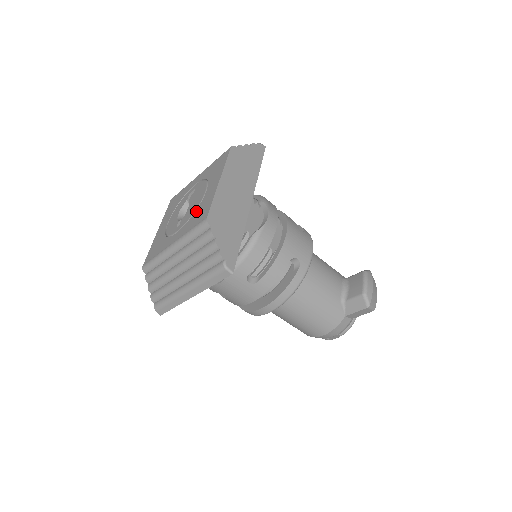
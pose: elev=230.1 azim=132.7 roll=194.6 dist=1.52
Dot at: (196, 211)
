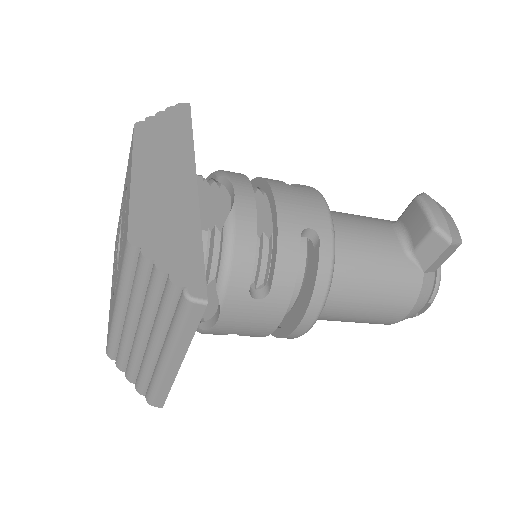
Dot at: occluded
